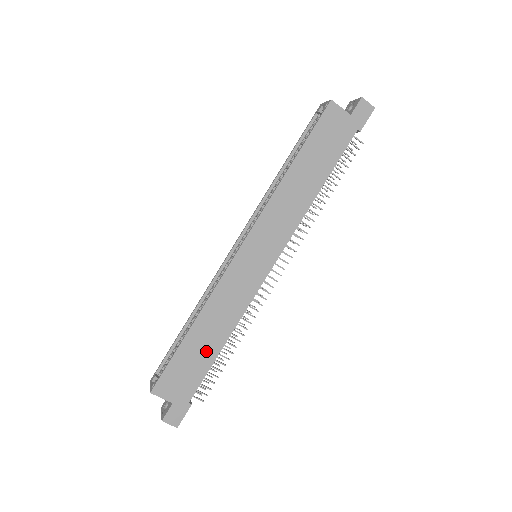
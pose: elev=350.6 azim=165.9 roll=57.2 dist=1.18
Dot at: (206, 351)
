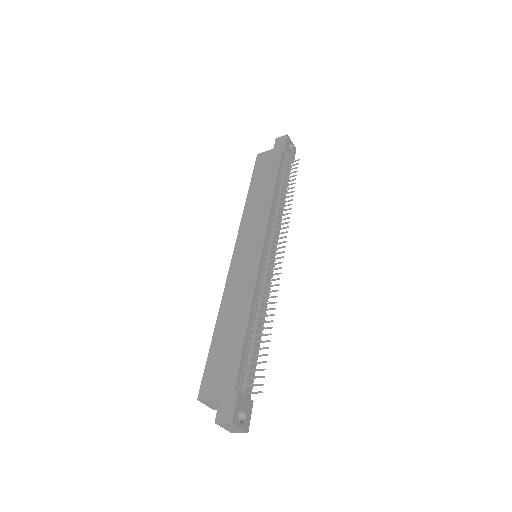
Dot at: (234, 336)
